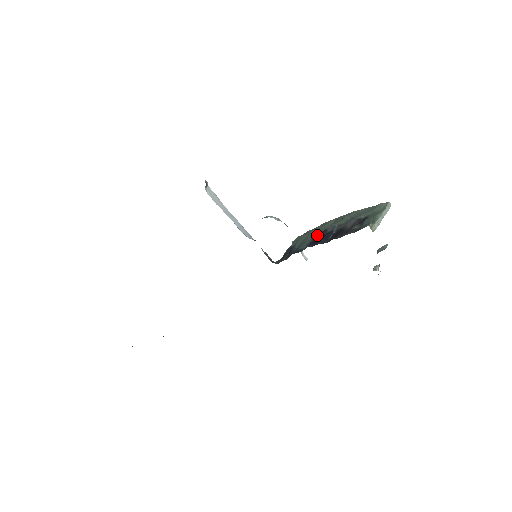
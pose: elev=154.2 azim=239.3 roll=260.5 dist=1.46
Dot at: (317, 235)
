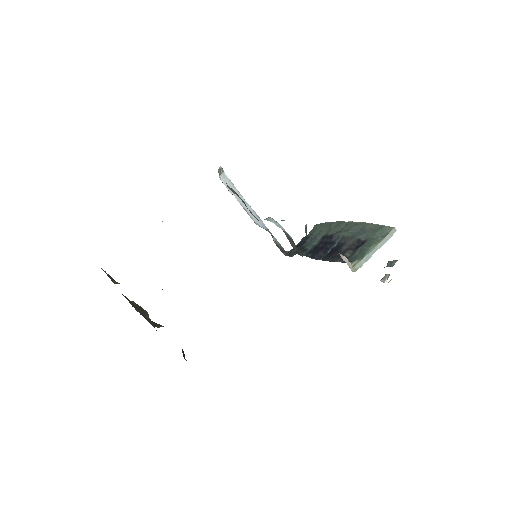
Dot at: (324, 239)
